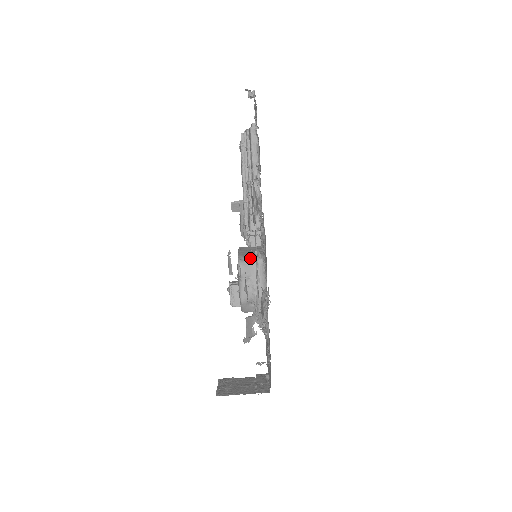
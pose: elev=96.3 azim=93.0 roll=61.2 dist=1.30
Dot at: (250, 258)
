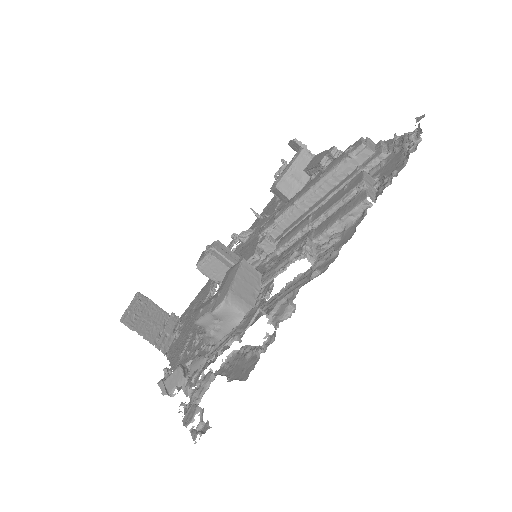
Dot at: (236, 306)
